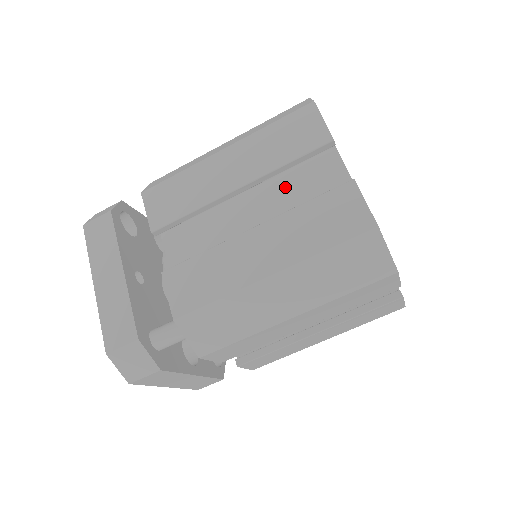
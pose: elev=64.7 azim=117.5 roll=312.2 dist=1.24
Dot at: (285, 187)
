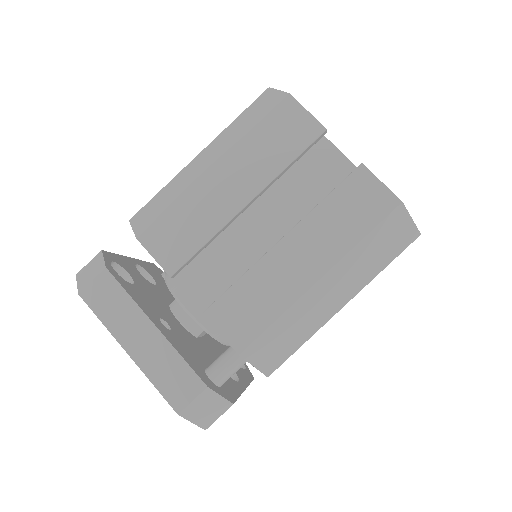
Dot at: (288, 187)
